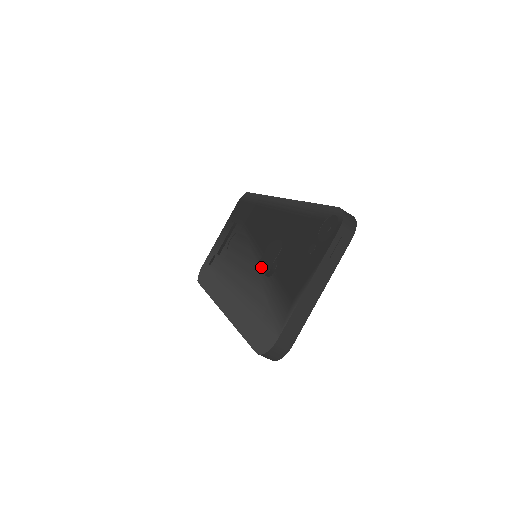
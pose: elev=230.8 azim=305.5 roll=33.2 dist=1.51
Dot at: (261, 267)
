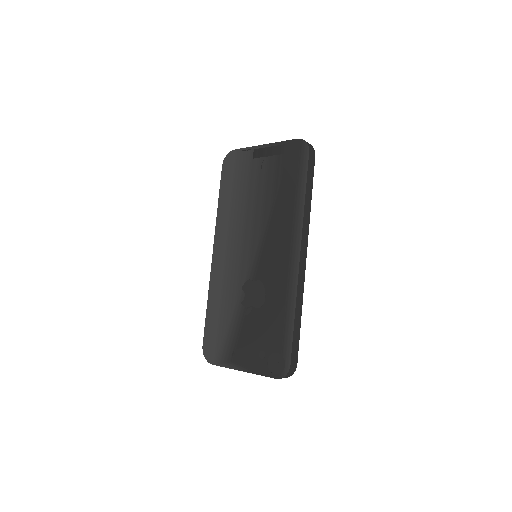
Dot at: (245, 290)
